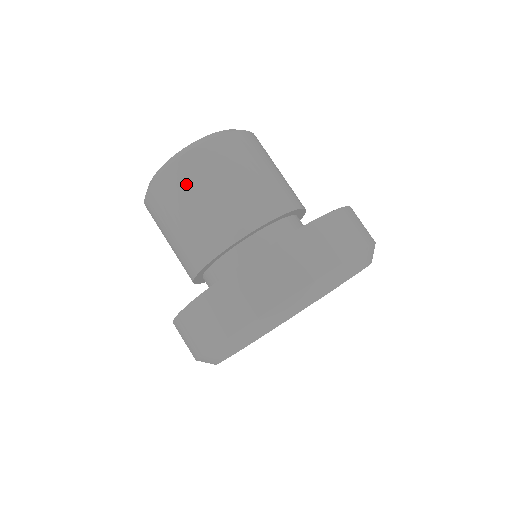
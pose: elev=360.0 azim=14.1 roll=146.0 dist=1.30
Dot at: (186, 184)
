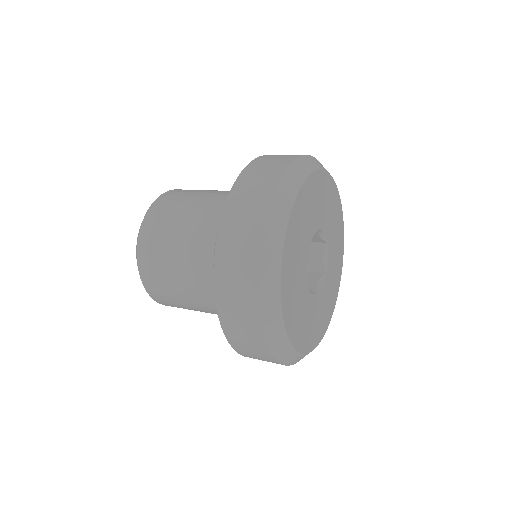
Dot at: (159, 227)
